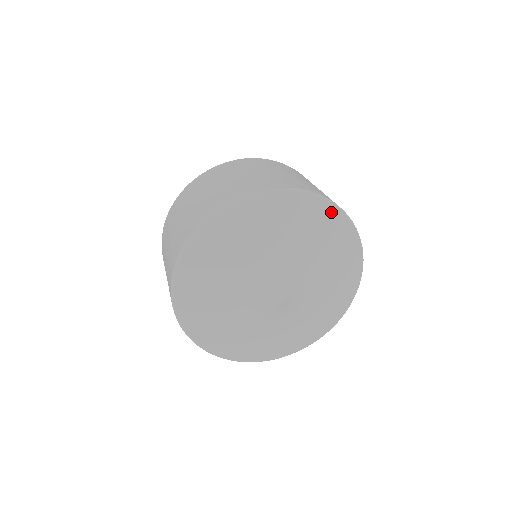
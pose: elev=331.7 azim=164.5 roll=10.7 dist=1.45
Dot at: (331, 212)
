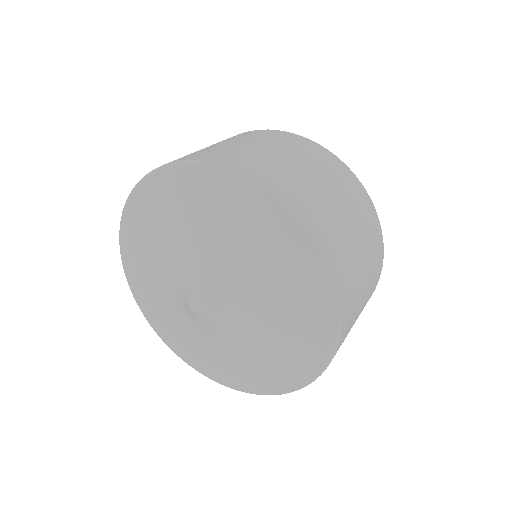
Dot at: (327, 308)
